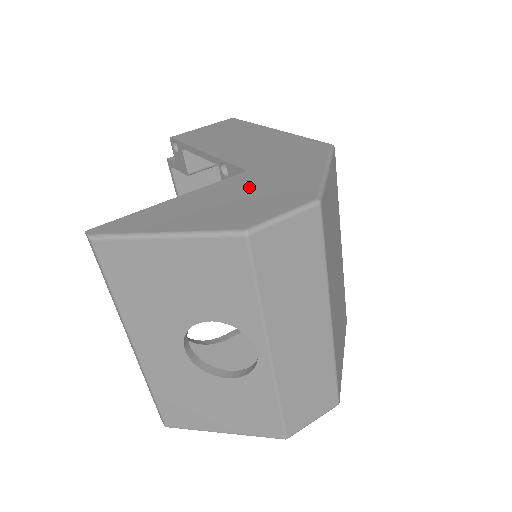
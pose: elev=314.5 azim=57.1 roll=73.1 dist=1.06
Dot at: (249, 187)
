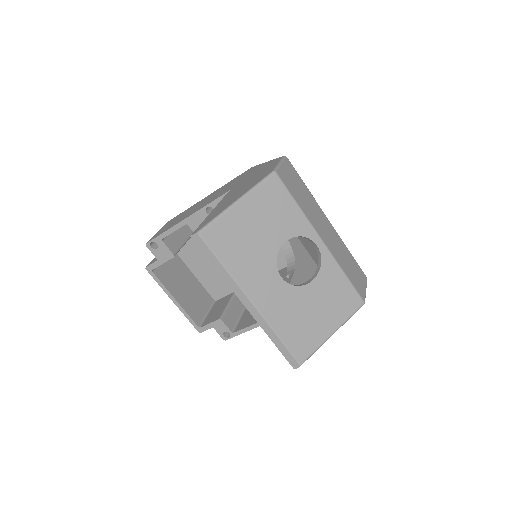
Dot at: (244, 183)
